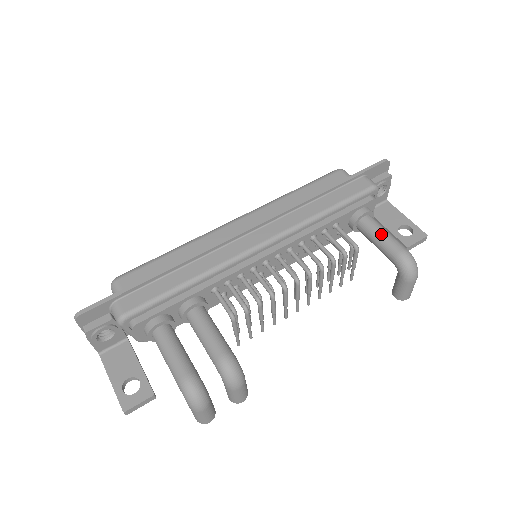
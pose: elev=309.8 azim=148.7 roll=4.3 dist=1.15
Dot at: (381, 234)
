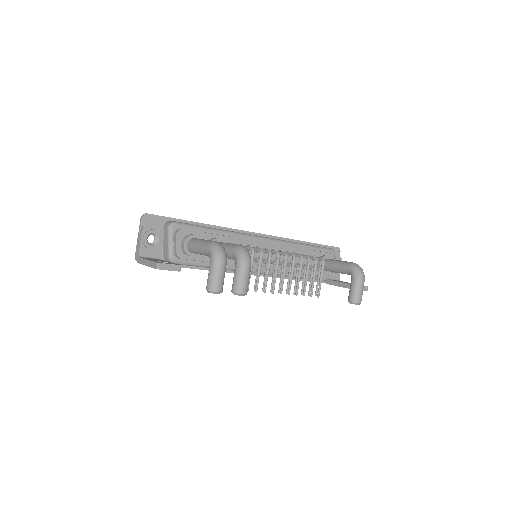
Dot at: (339, 260)
